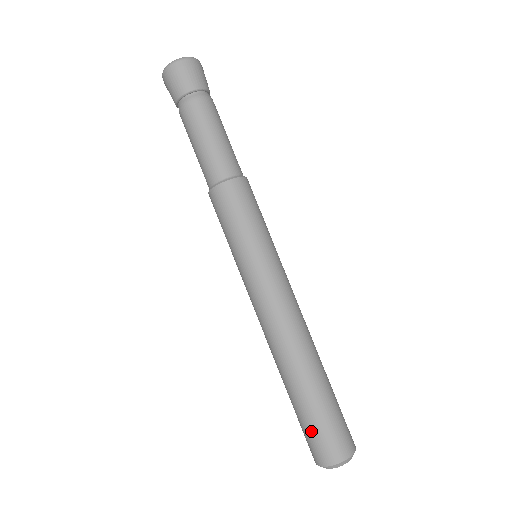
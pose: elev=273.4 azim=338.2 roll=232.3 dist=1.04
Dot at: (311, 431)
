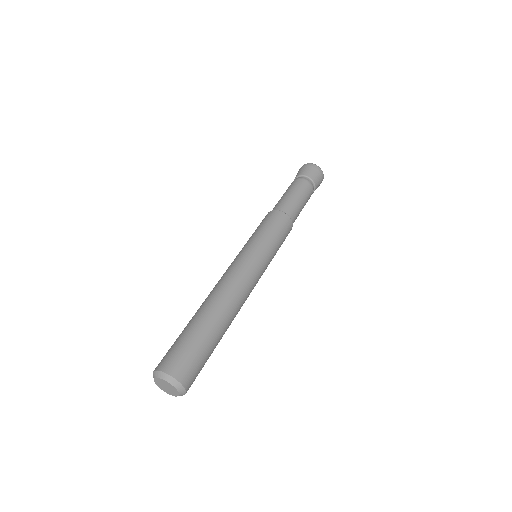
Dot at: (187, 348)
